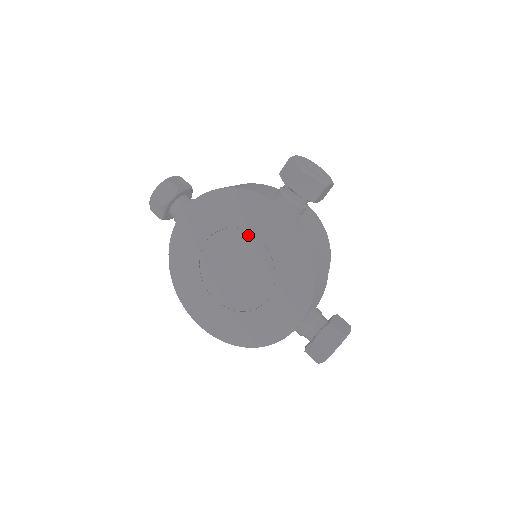
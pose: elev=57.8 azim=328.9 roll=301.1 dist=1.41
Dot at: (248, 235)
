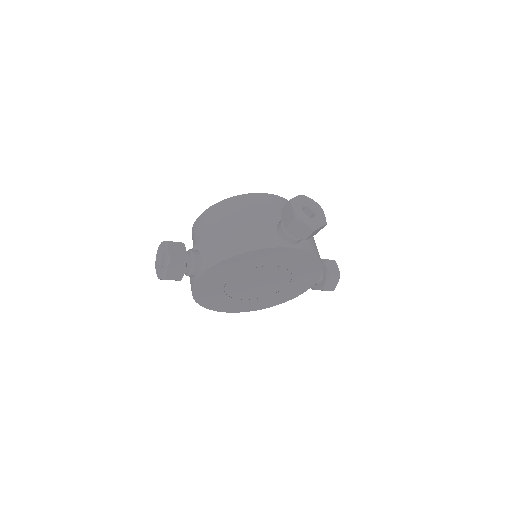
Dot at: (267, 267)
